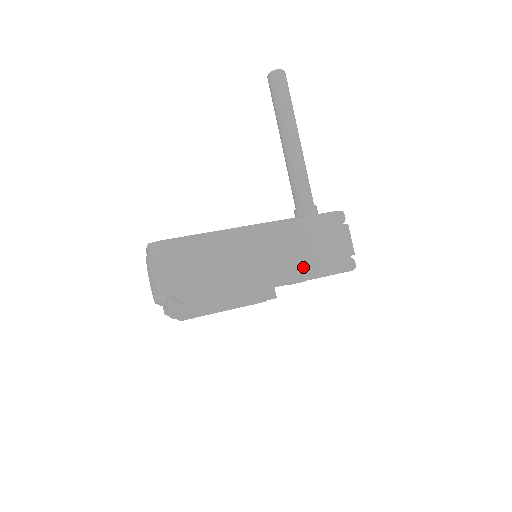
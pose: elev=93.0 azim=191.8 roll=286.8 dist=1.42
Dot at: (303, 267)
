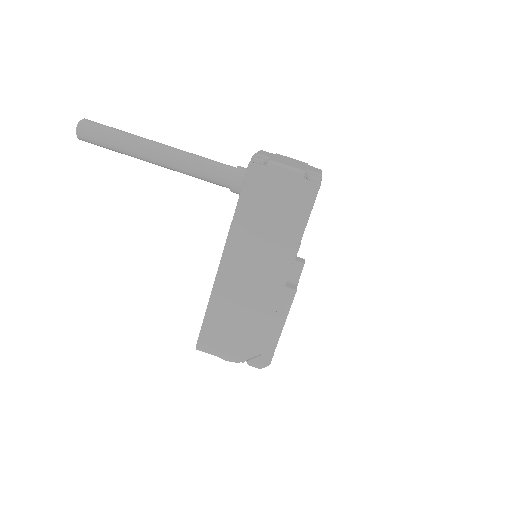
Dot at: (285, 239)
